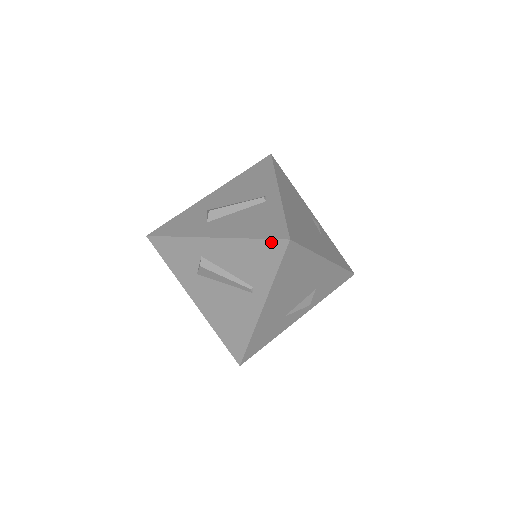
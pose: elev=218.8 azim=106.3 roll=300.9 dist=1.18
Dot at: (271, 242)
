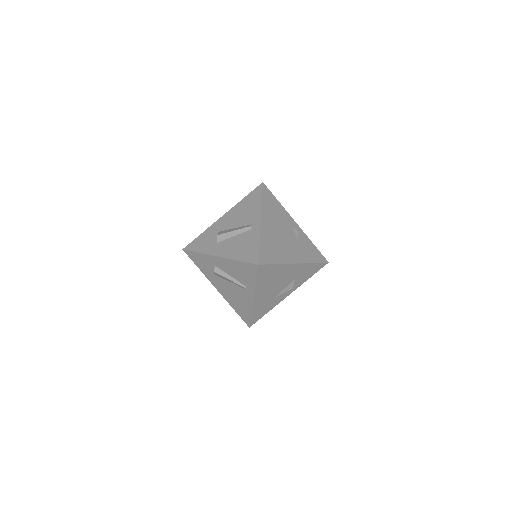
Dot at: (249, 264)
